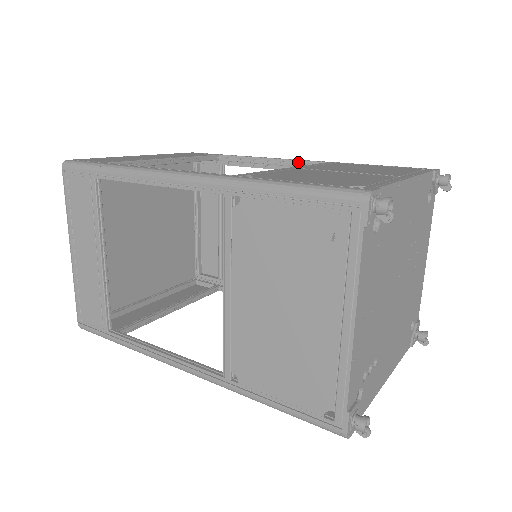
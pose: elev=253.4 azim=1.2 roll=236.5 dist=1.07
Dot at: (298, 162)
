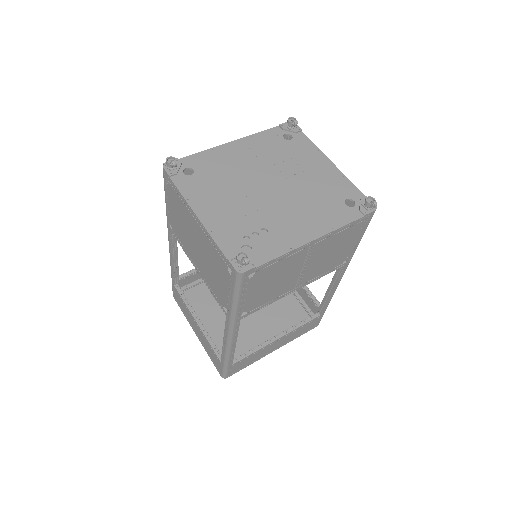
Dot at: occluded
